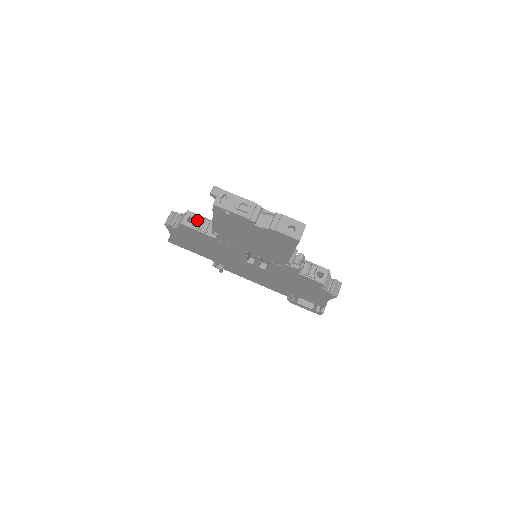
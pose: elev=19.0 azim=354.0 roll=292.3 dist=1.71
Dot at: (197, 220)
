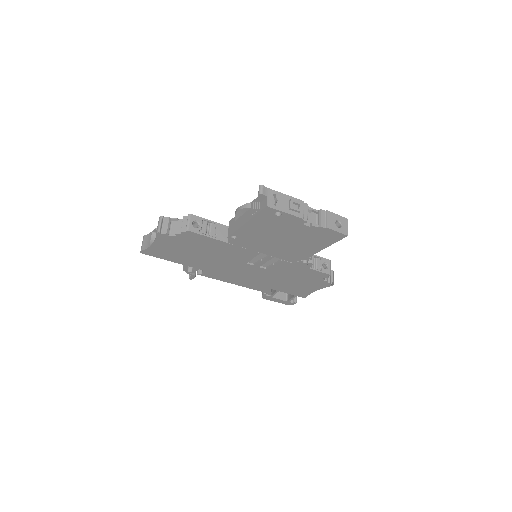
Dot at: (202, 224)
